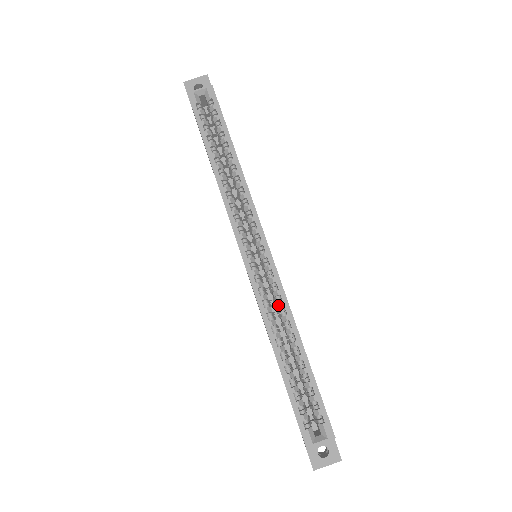
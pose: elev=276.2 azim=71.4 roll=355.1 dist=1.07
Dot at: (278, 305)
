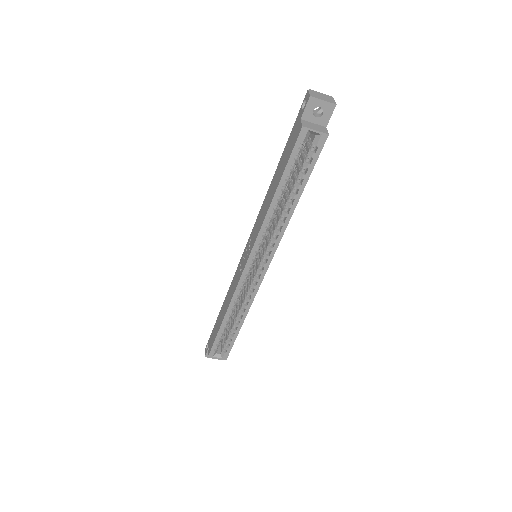
Dot at: (246, 298)
